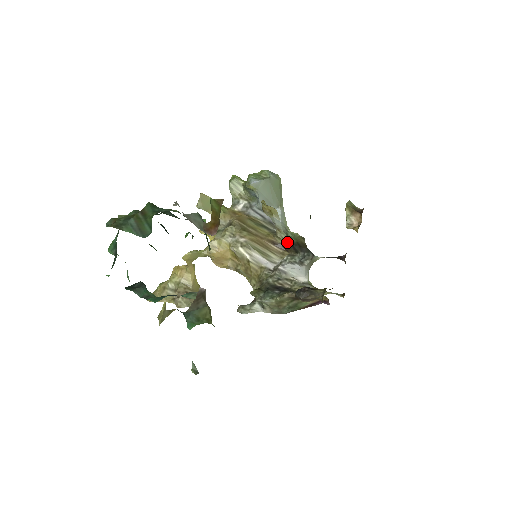
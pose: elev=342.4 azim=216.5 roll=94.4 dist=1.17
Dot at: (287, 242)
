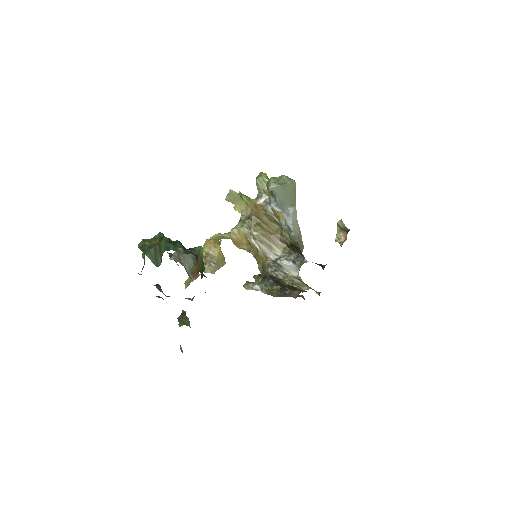
Dot at: (289, 241)
